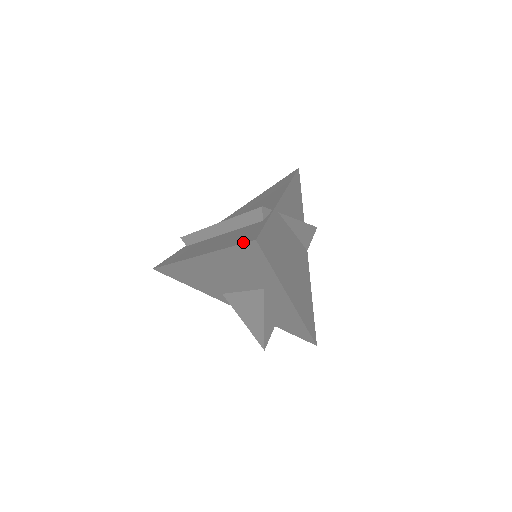
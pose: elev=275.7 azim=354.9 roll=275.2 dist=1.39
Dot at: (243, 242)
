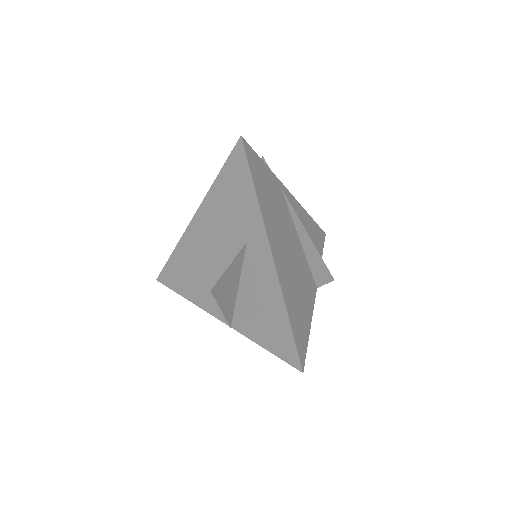
Dot at: (232, 152)
